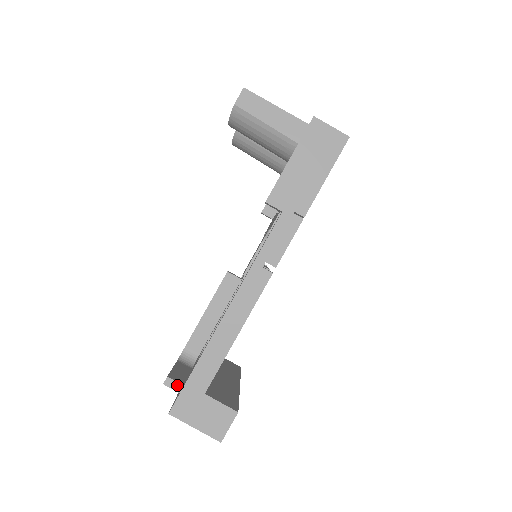
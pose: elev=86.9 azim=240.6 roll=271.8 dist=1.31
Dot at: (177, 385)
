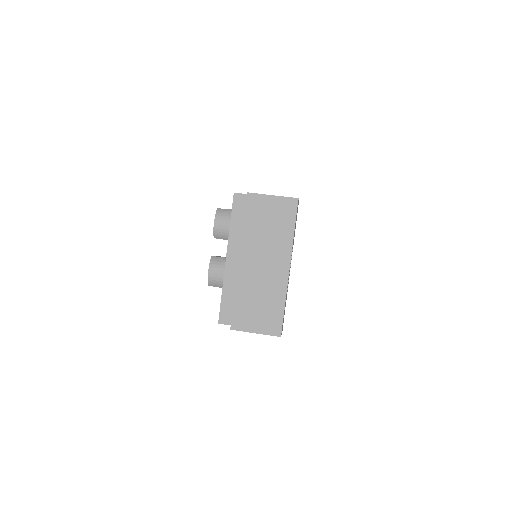
Dot at: (245, 194)
